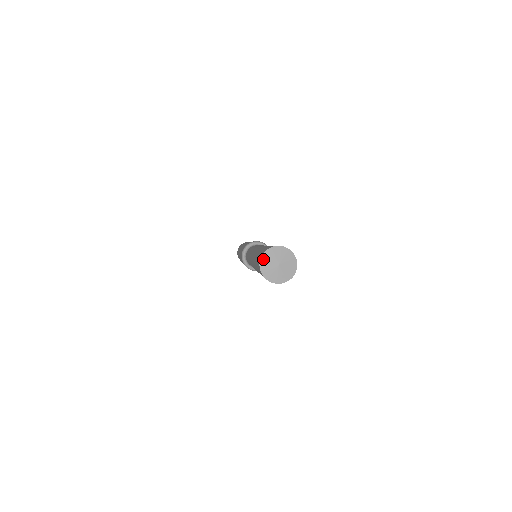
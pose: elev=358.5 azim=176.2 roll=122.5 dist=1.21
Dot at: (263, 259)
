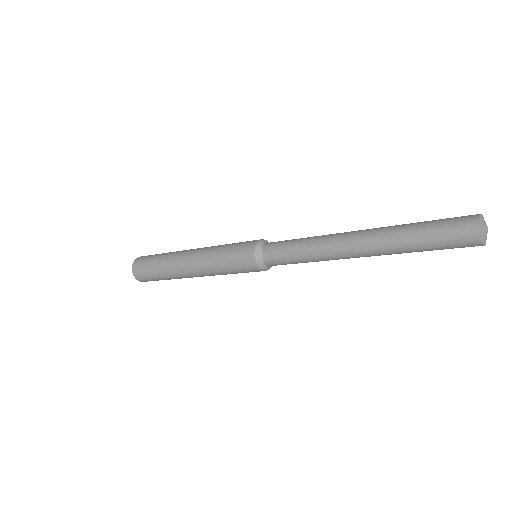
Dot at: (481, 231)
